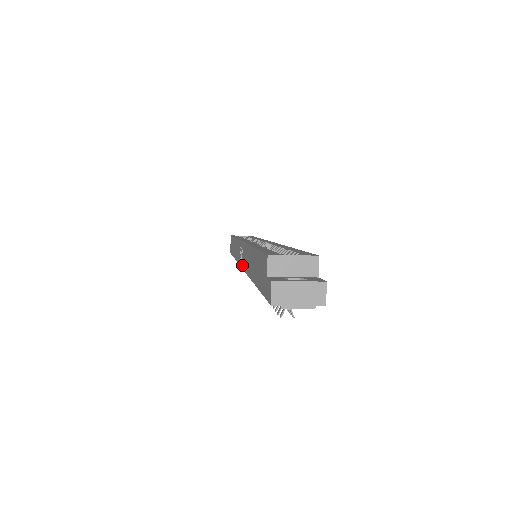
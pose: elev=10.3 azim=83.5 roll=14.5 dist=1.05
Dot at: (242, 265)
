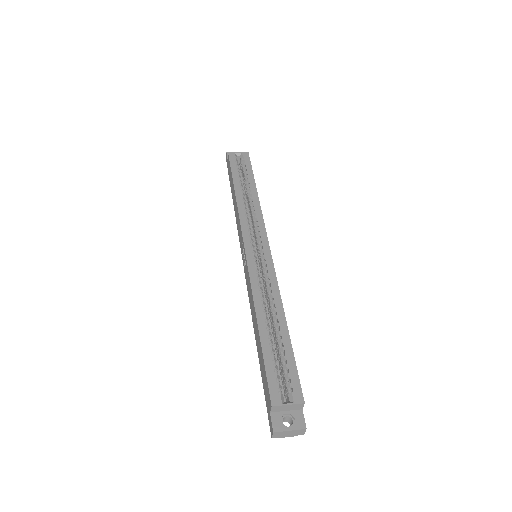
Dot at: (245, 274)
